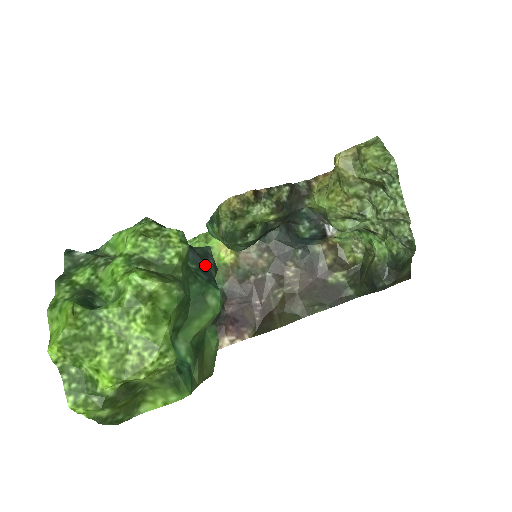
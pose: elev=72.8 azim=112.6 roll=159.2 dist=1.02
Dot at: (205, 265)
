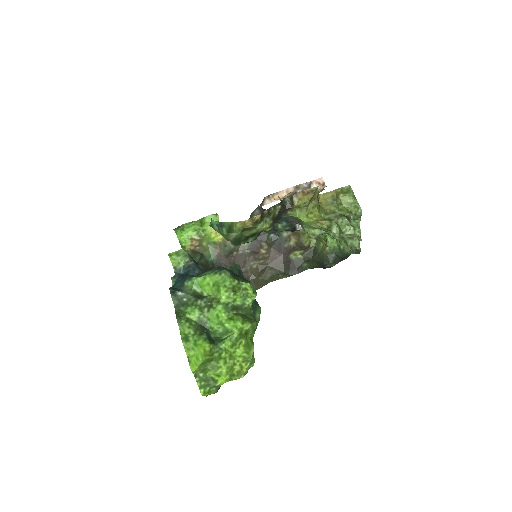
Dot at: occluded
